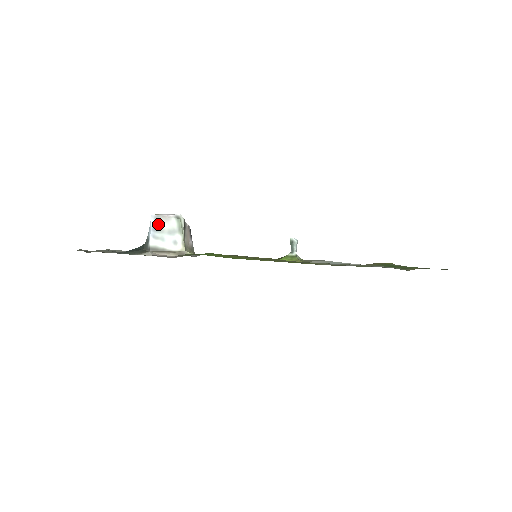
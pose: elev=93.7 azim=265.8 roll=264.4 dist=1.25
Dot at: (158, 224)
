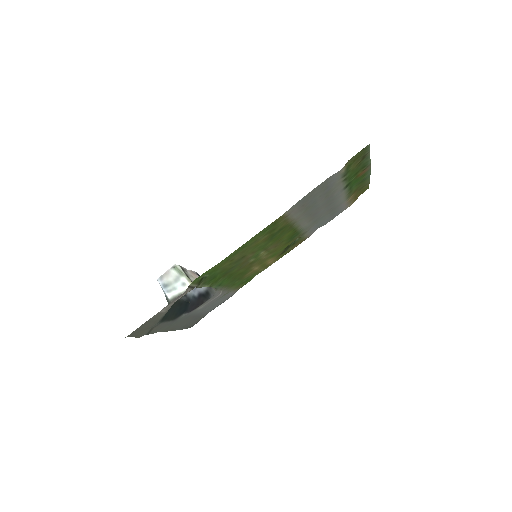
Dot at: (165, 282)
